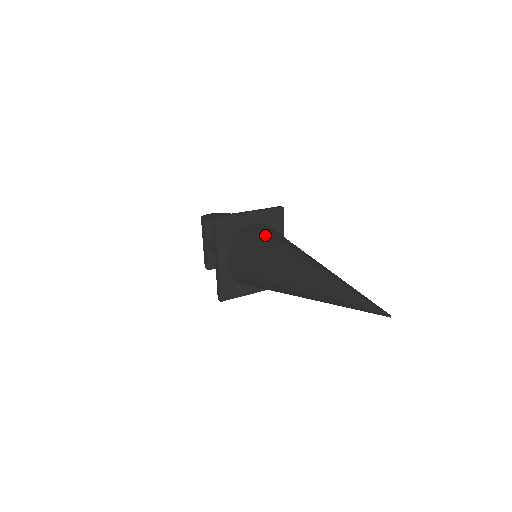
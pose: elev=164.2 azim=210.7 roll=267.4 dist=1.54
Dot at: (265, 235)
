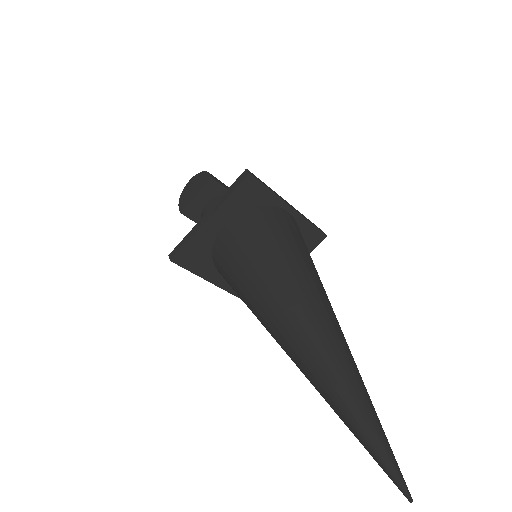
Dot at: (238, 258)
